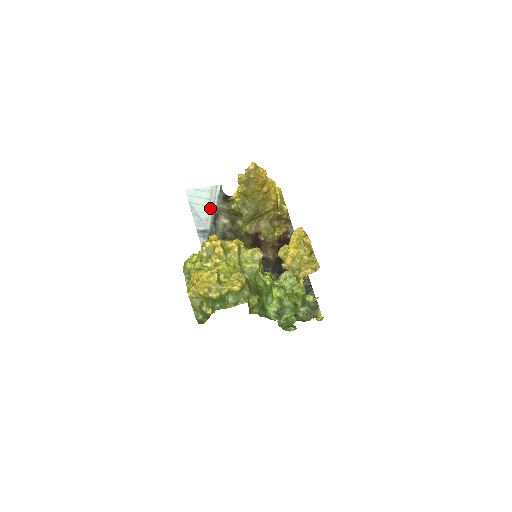
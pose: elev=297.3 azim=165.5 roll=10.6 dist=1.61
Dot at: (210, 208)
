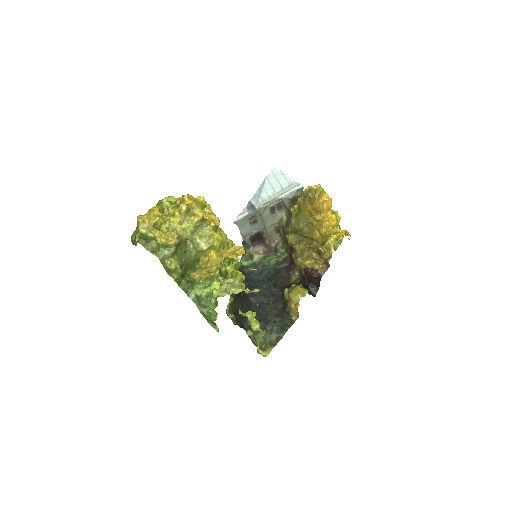
Dot at: (275, 195)
